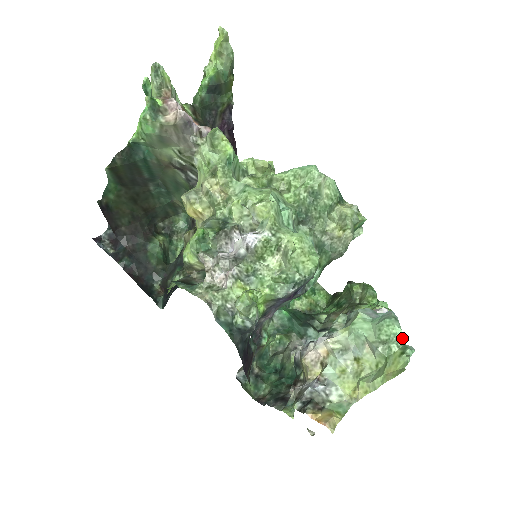
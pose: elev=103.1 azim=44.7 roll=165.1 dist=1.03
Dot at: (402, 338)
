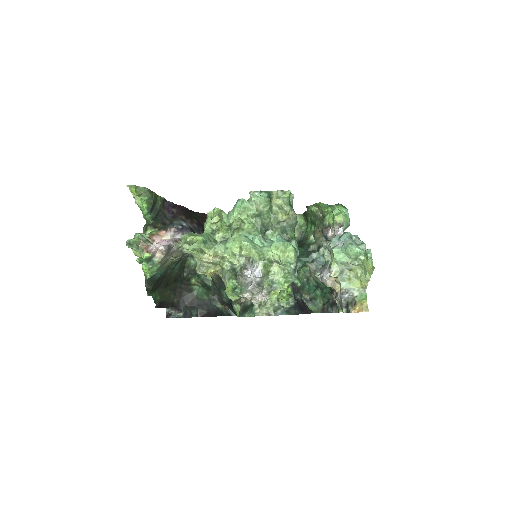
Dot at: (361, 251)
